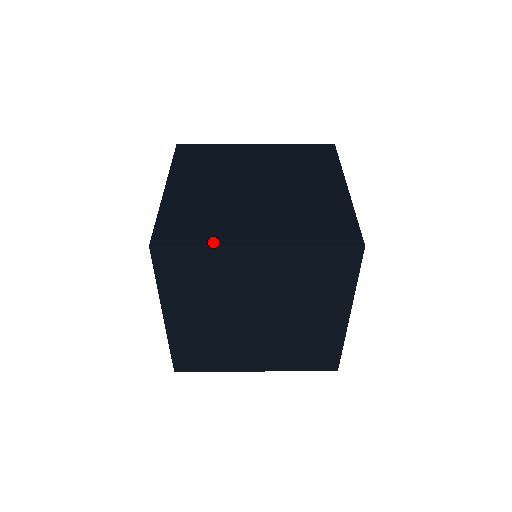
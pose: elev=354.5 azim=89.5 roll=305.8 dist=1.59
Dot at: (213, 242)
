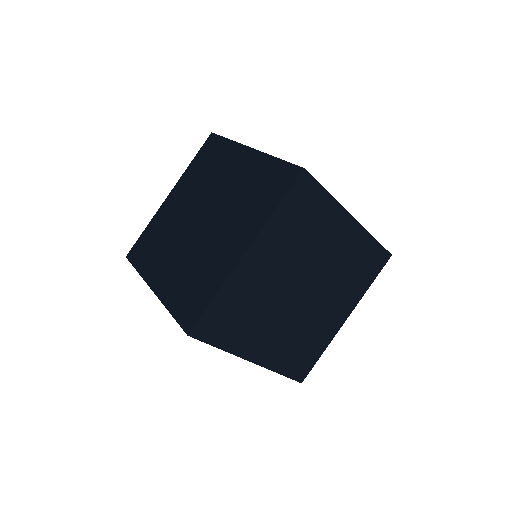
Dot at: (143, 272)
